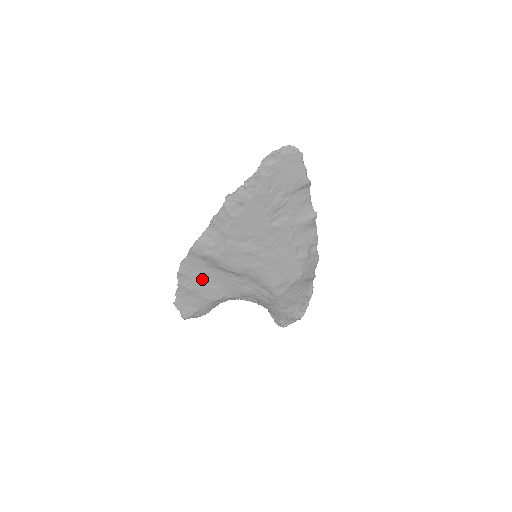
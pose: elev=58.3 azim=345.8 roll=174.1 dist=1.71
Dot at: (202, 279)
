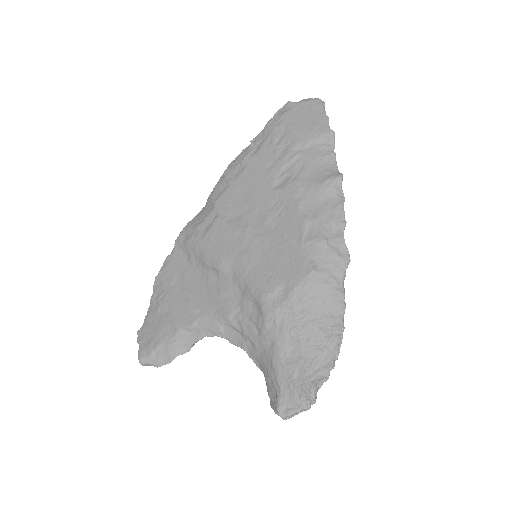
Dot at: (179, 288)
